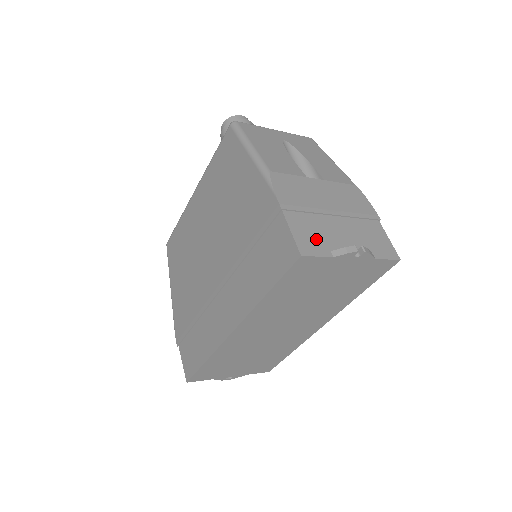
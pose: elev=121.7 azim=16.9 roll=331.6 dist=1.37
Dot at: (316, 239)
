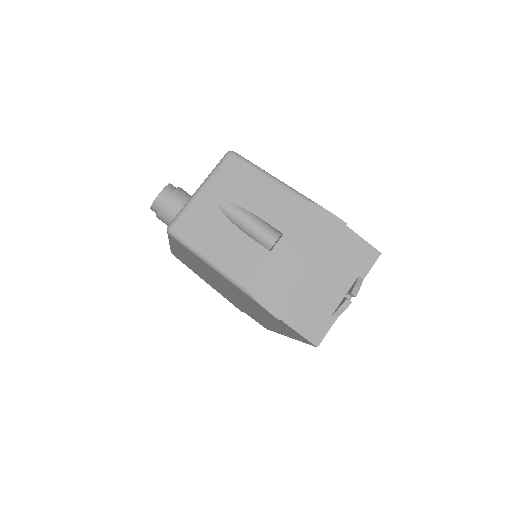
Dot at: (316, 317)
